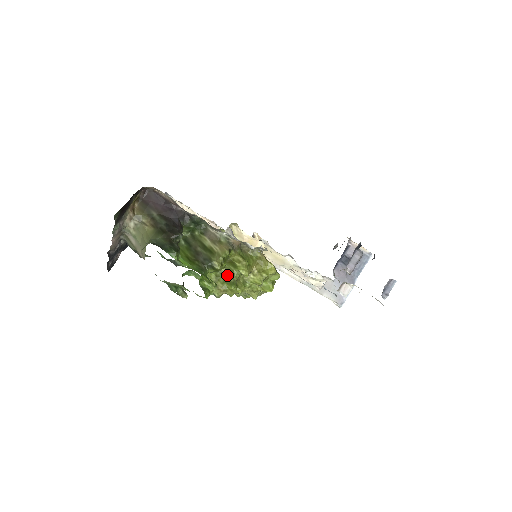
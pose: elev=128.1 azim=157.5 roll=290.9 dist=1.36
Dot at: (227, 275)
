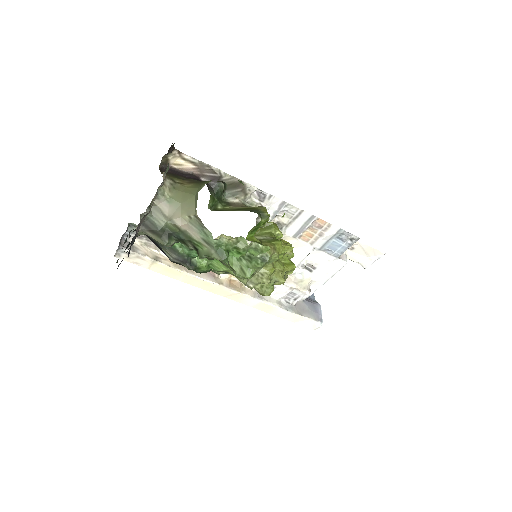
Dot at: (266, 238)
